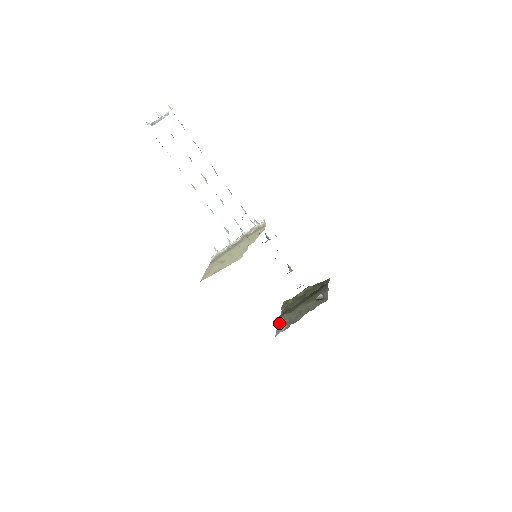
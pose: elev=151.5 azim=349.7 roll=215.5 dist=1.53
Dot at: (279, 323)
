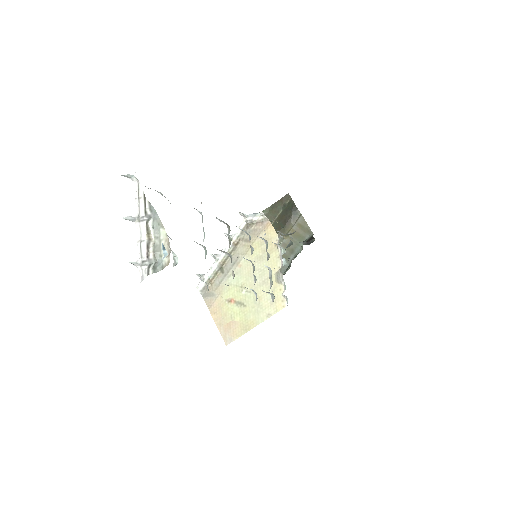
Dot at: occluded
